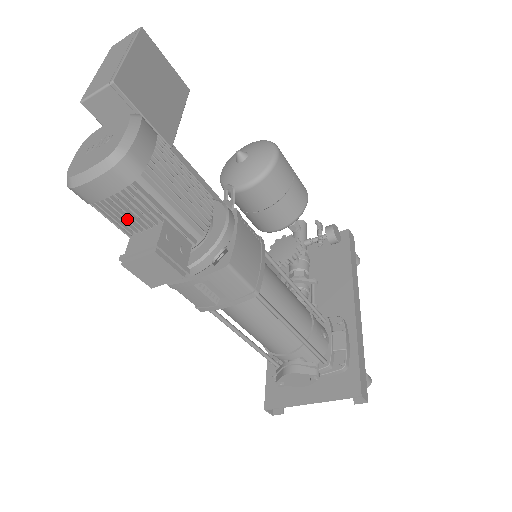
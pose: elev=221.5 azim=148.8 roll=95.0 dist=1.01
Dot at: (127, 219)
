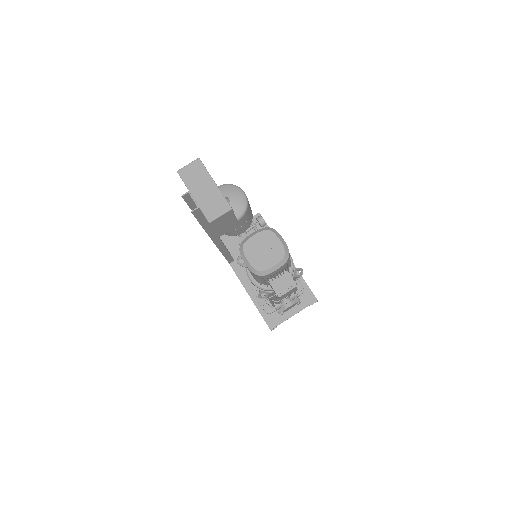
Dot at: (275, 277)
